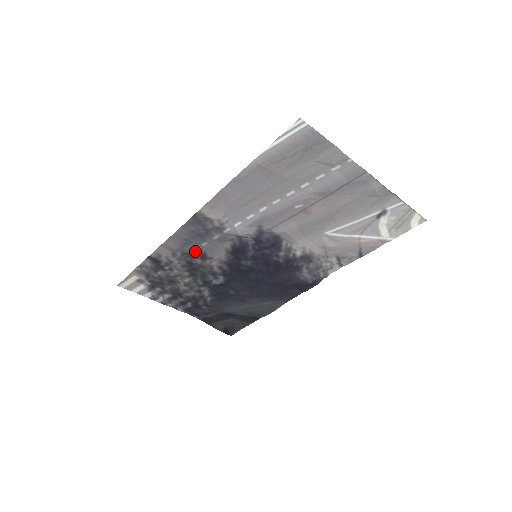
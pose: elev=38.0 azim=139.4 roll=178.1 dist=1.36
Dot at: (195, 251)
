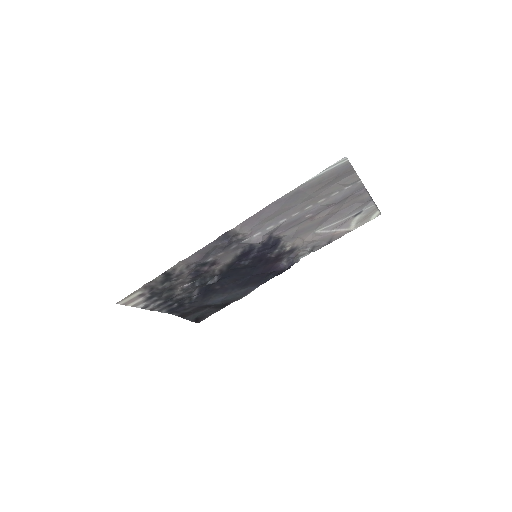
Dot at: (209, 261)
